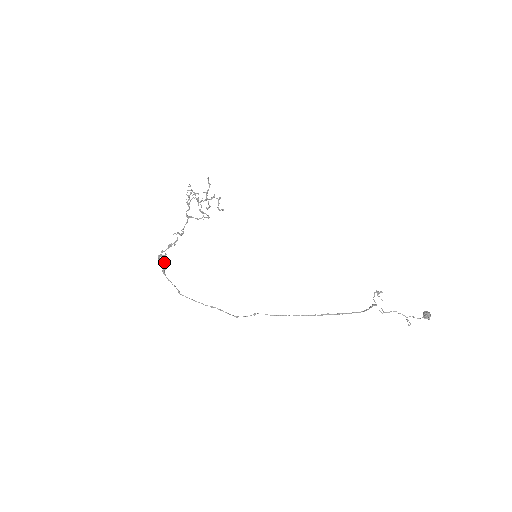
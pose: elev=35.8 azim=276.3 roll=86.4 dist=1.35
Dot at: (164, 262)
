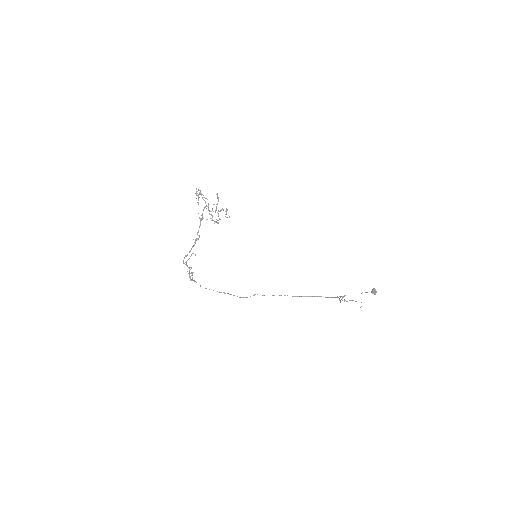
Dot at: (189, 270)
